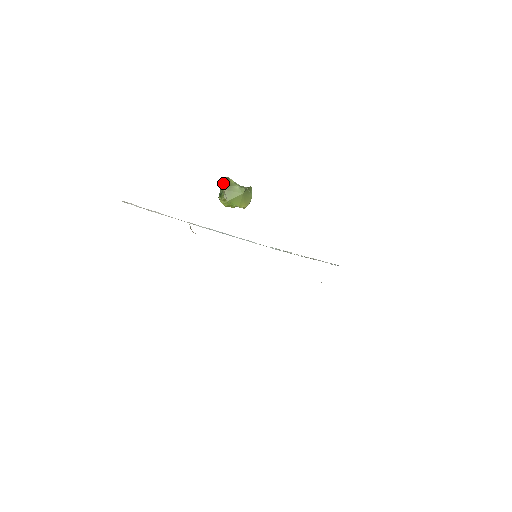
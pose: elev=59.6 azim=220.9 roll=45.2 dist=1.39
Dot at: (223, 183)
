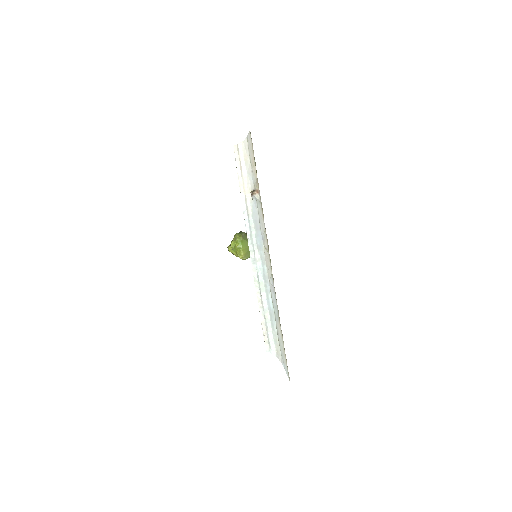
Dot at: occluded
